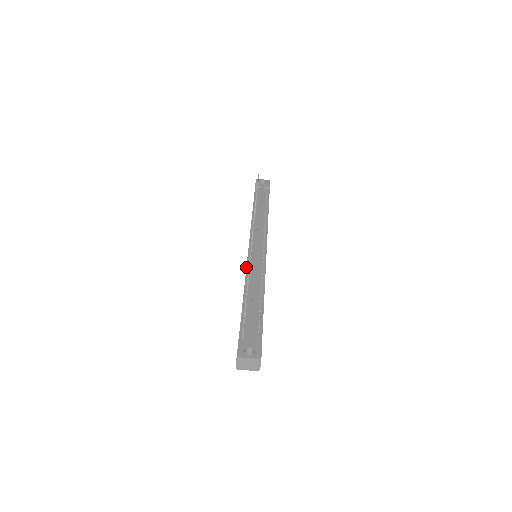
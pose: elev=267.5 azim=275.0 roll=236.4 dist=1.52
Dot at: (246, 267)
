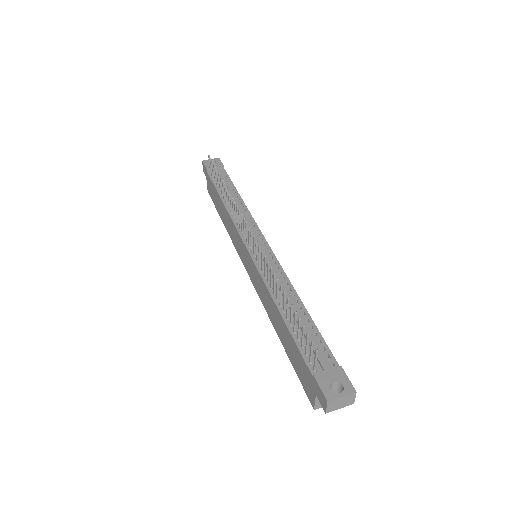
Dot at: (260, 276)
